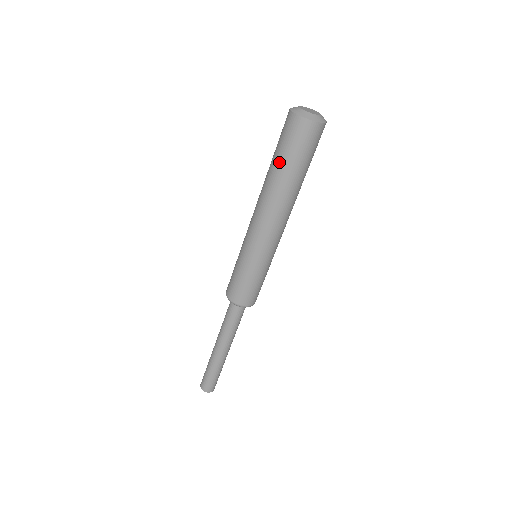
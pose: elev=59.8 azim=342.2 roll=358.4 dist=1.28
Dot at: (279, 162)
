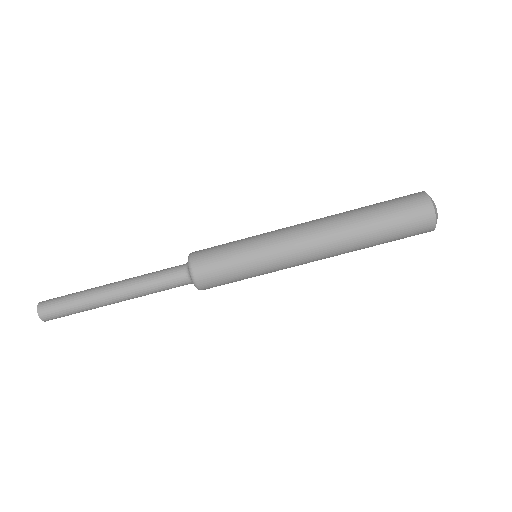
Dot at: (381, 227)
